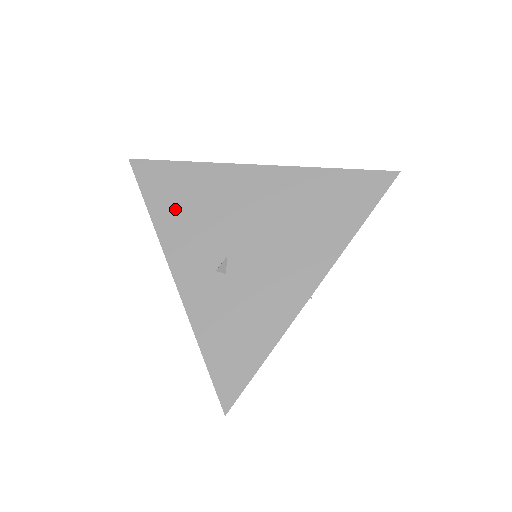
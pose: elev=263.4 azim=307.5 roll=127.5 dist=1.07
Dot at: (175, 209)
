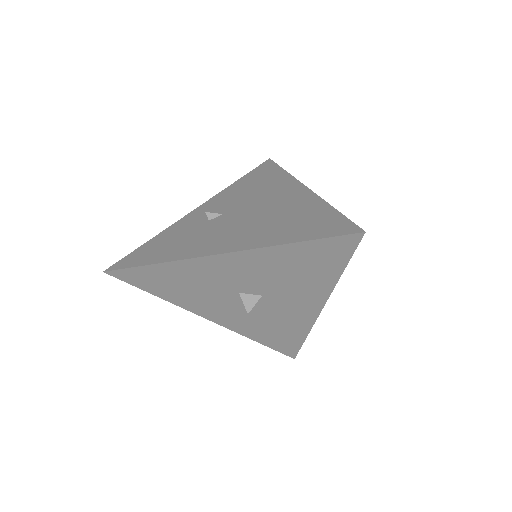
Dot at: (246, 185)
